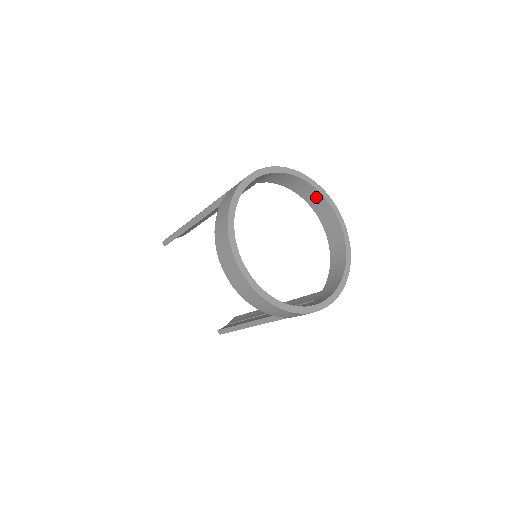
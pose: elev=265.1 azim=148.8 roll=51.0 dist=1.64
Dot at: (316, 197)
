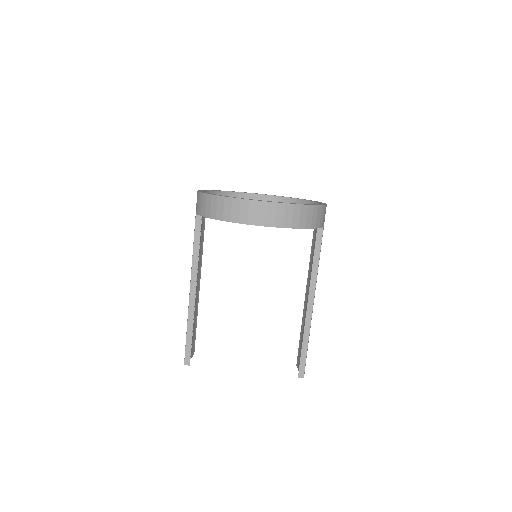
Dot at: occluded
